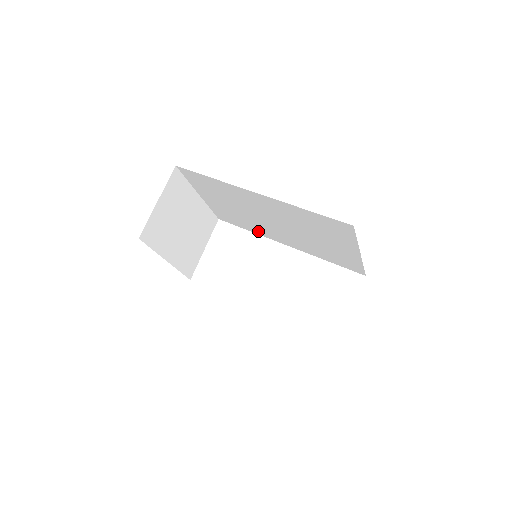
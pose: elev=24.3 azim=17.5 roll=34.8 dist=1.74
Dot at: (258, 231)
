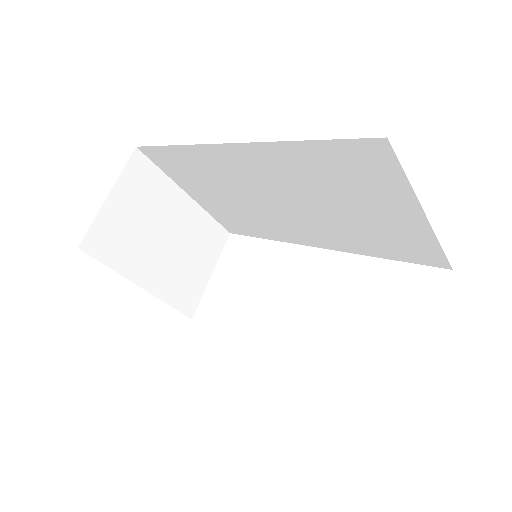
Dot at: (277, 234)
